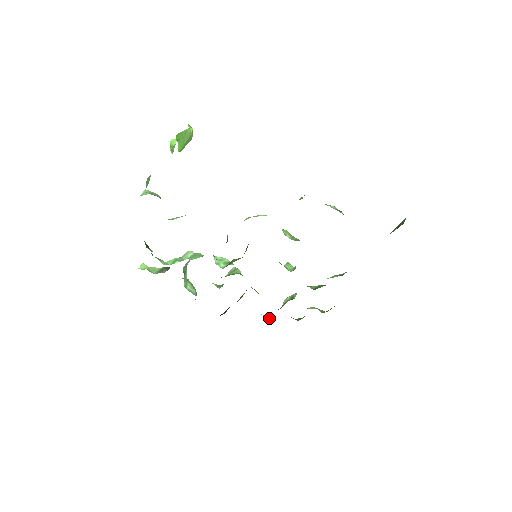
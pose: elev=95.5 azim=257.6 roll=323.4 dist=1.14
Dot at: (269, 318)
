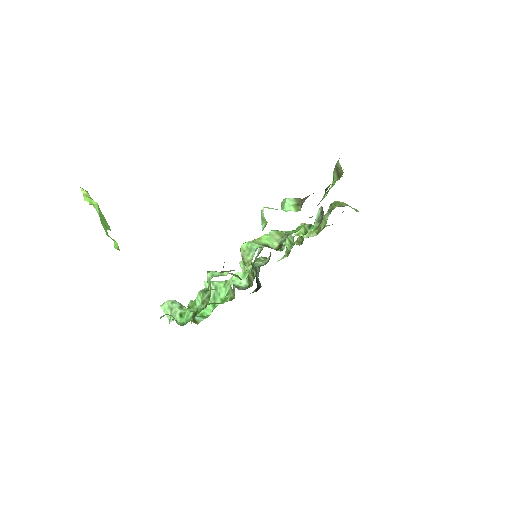
Dot at: occluded
